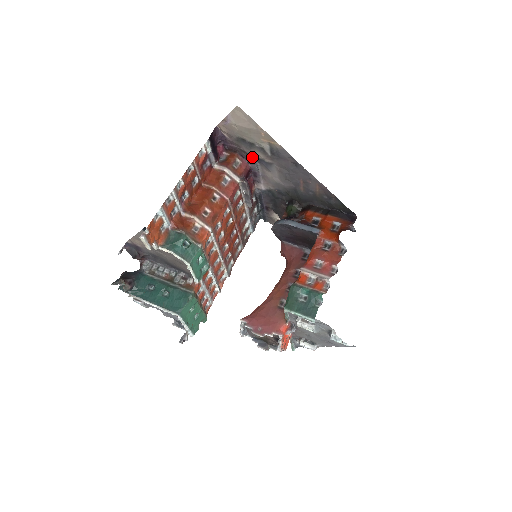
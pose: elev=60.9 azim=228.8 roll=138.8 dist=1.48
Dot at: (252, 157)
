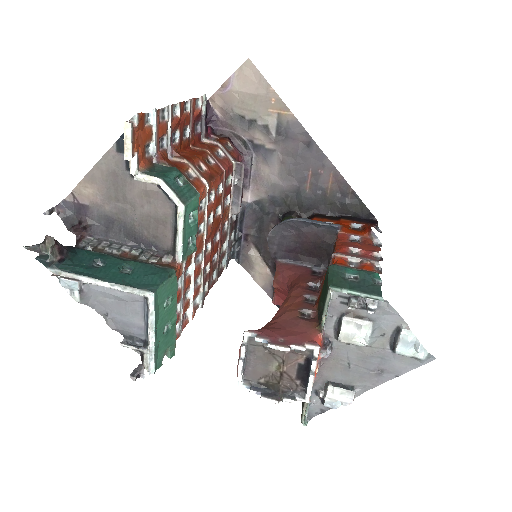
Dot at: (247, 144)
